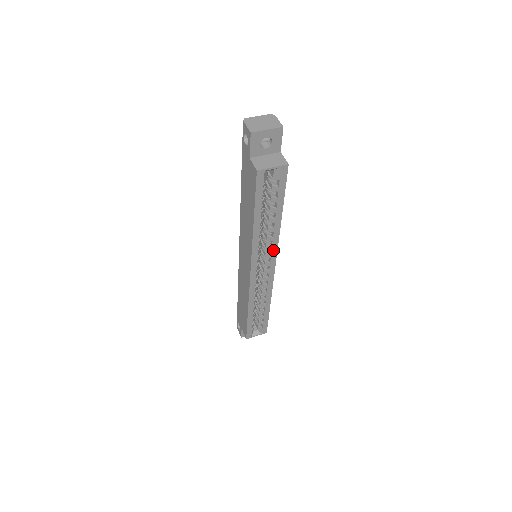
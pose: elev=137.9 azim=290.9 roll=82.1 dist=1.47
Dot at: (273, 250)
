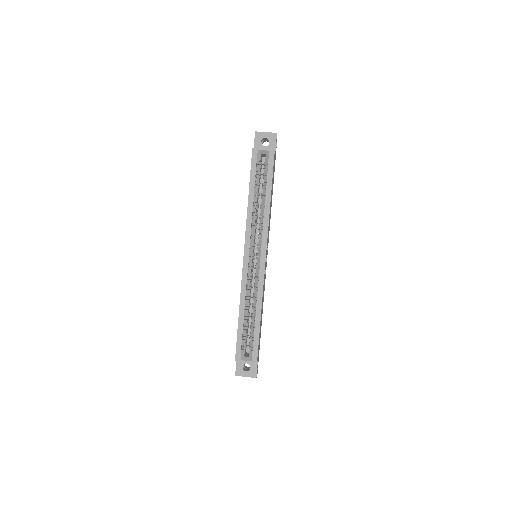
Dot at: (264, 235)
